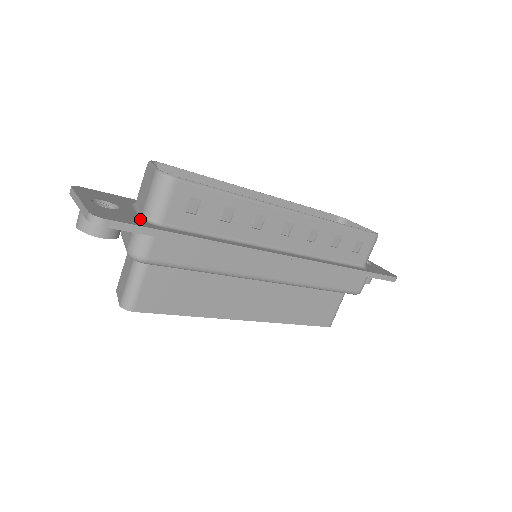
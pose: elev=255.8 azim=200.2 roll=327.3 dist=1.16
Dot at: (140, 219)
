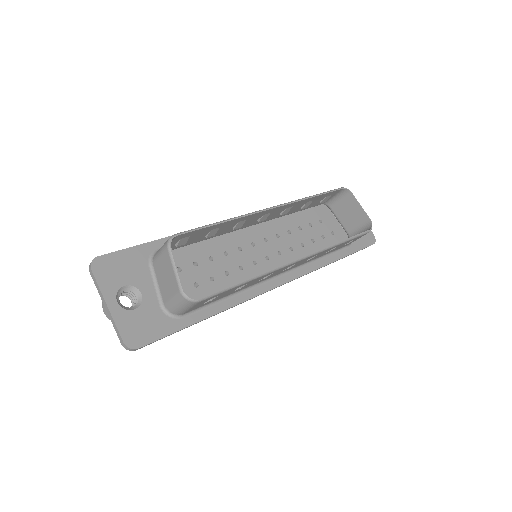
Dot at: (163, 314)
